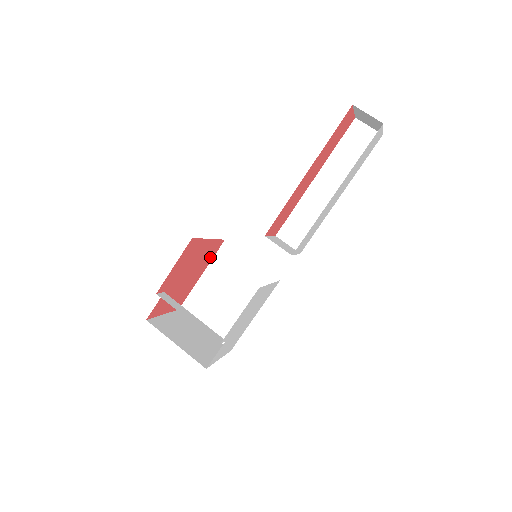
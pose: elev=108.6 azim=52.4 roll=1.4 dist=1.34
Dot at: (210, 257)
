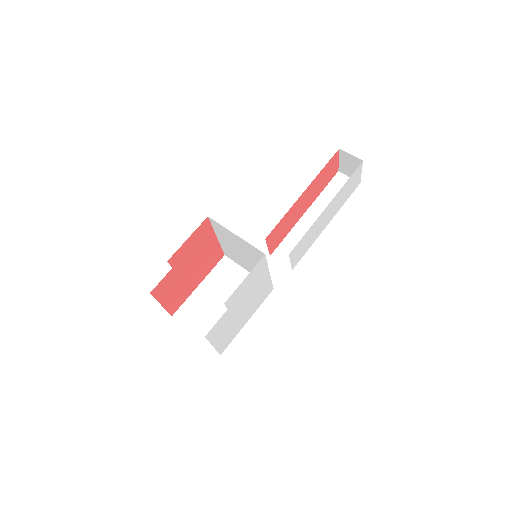
Dot at: (210, 266)
